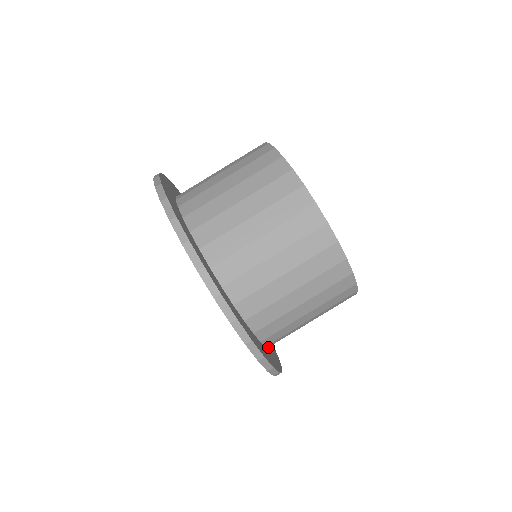
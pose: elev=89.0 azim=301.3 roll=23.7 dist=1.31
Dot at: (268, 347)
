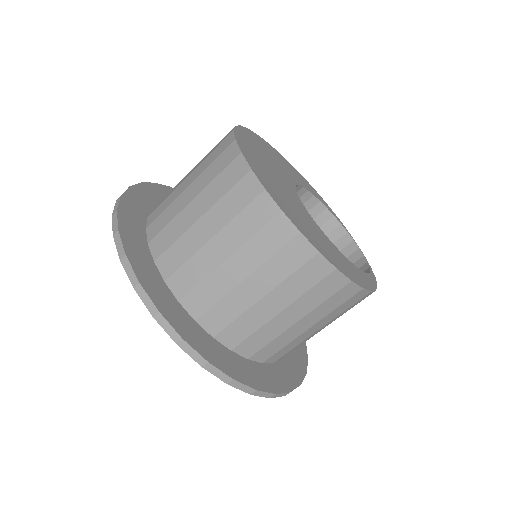
Dot at: occluded
